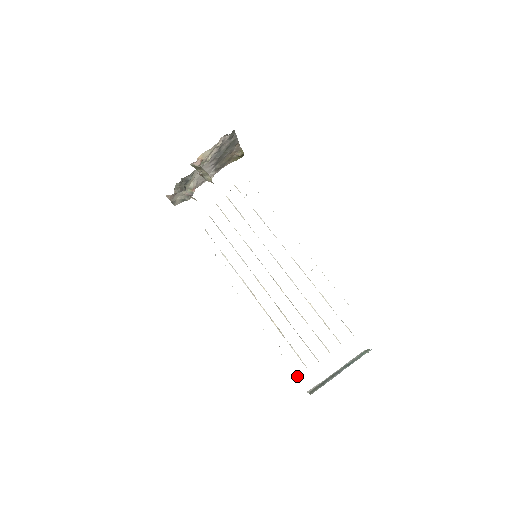
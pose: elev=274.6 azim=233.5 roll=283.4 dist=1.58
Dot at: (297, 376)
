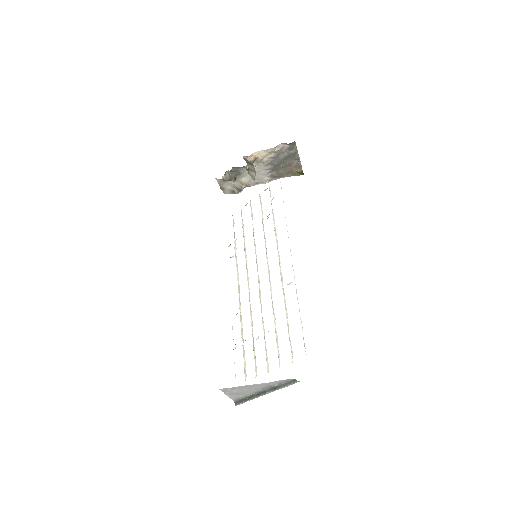
Dot at: occluded
